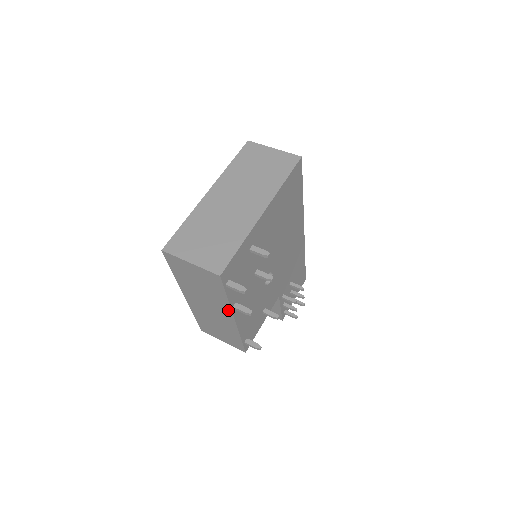
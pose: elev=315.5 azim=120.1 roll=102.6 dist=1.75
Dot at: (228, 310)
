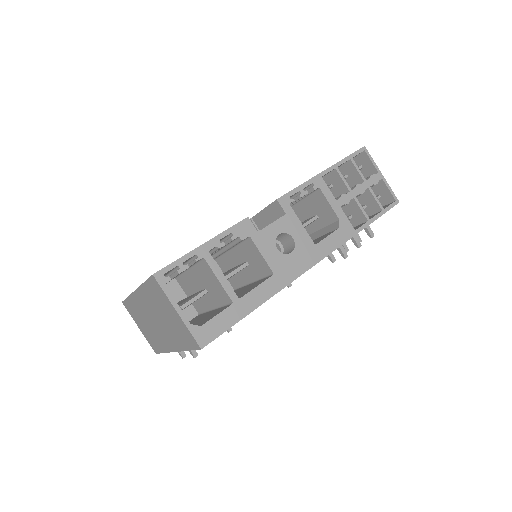
Dot at: occluded
